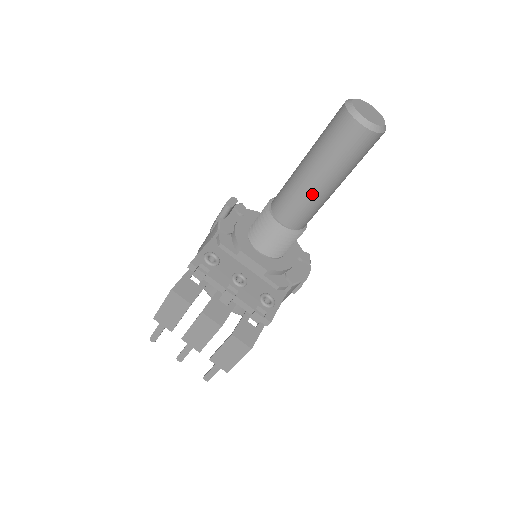
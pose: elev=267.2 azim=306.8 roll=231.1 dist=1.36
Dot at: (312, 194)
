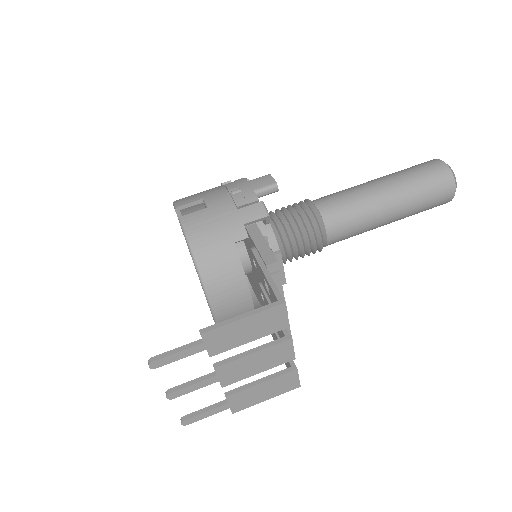
Dot at: (375, 224)
